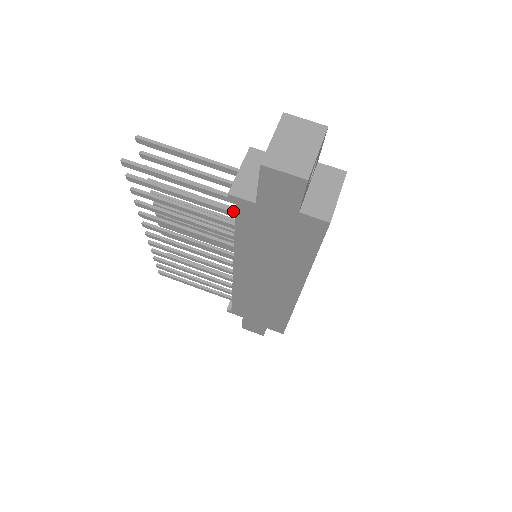
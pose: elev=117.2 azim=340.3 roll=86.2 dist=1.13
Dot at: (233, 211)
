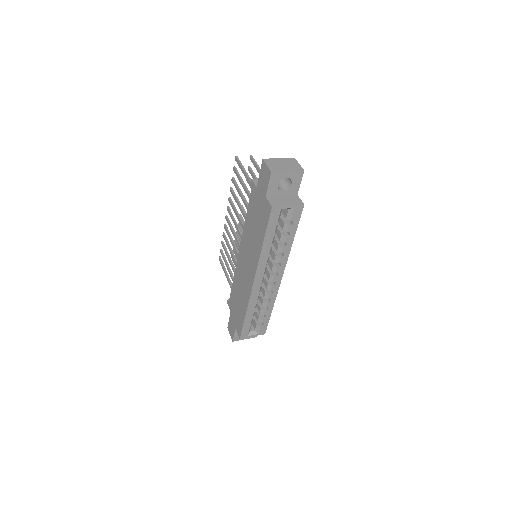
Dot at: occluded
